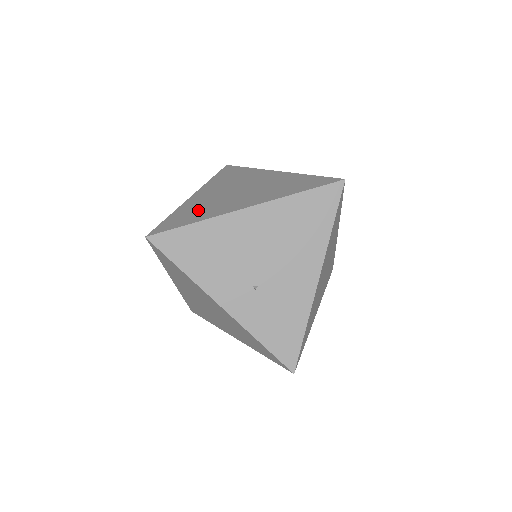
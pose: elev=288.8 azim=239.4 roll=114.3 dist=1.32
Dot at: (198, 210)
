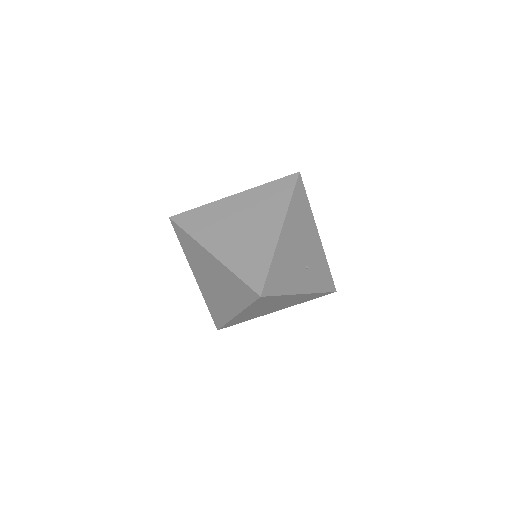
Dot at: (250, 256)
